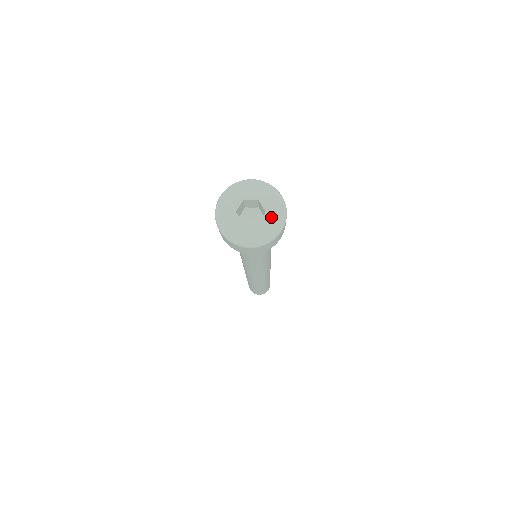
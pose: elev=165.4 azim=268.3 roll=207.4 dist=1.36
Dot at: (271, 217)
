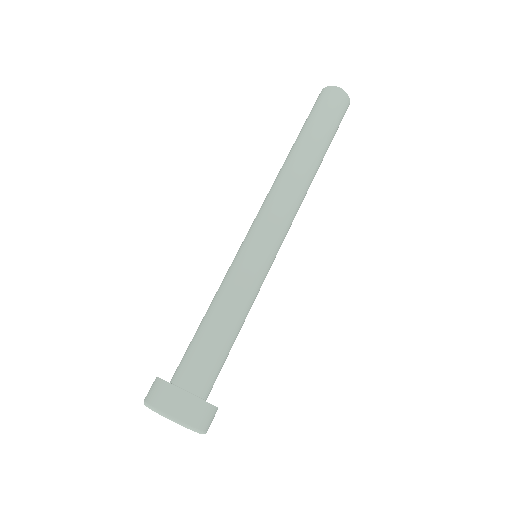
Dot at: occluded
